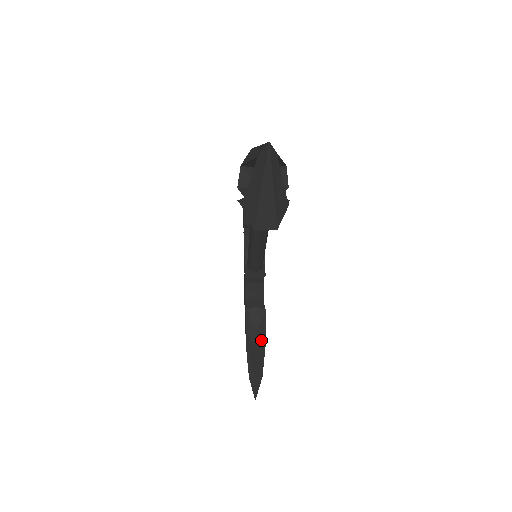
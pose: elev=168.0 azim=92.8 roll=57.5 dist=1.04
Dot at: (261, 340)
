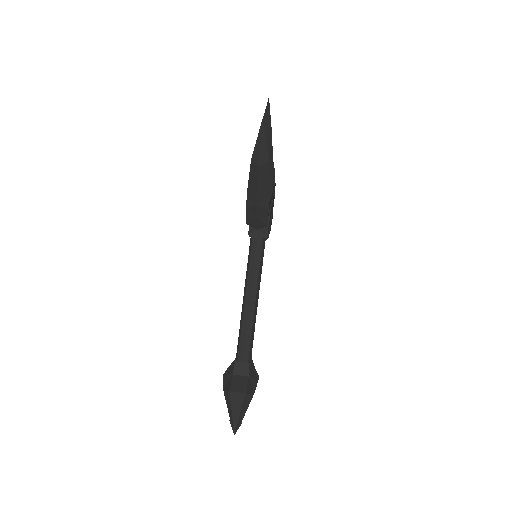
Dot at: occluded
